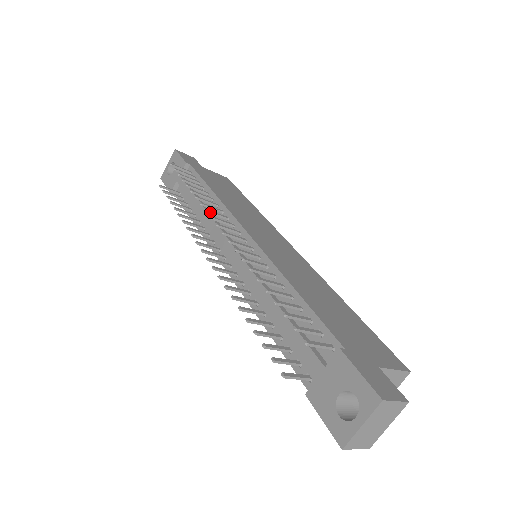
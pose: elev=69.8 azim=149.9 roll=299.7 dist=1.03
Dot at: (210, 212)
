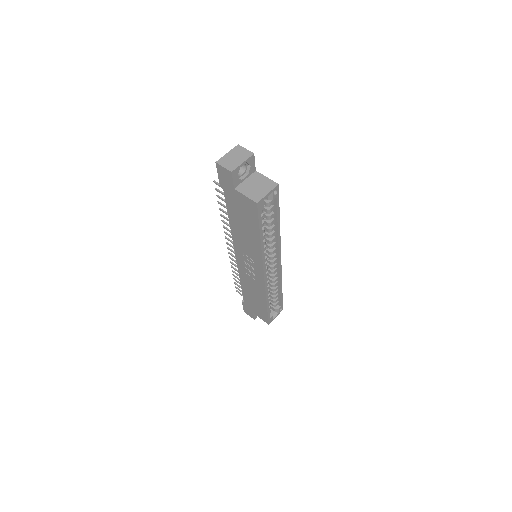
Dot at: occluded
